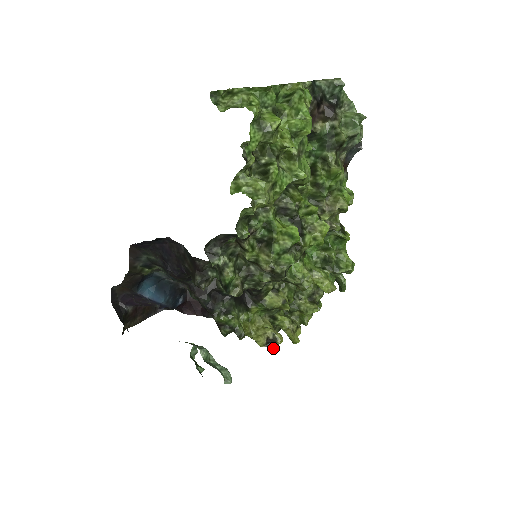
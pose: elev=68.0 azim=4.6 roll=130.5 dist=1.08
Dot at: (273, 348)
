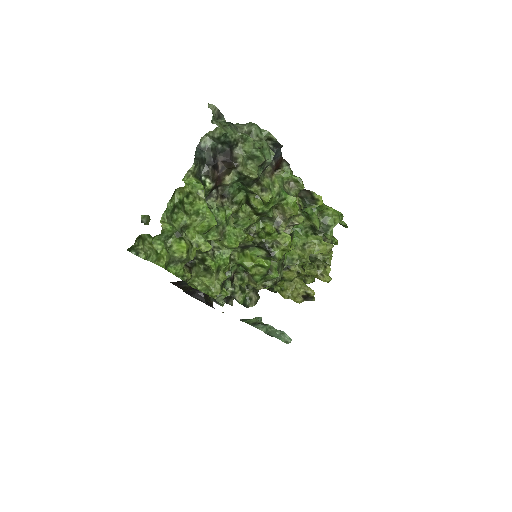
Dot at: (311, 300)
